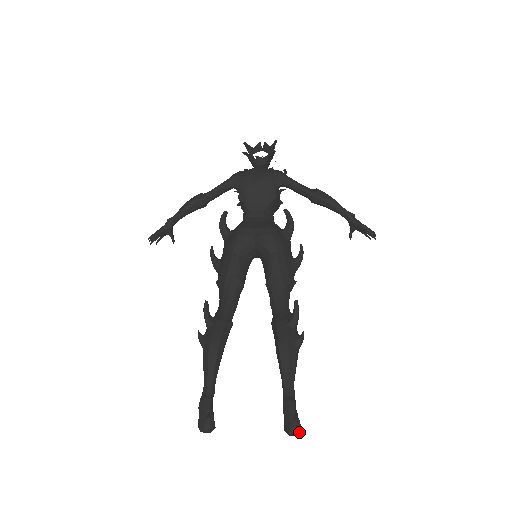
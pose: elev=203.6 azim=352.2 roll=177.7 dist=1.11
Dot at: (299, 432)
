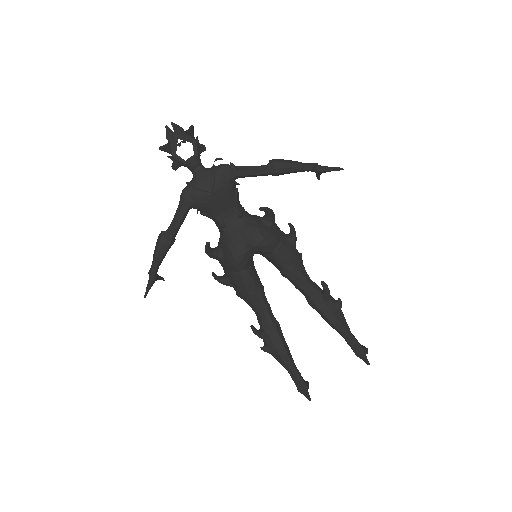
Dot at: (367, 352)
